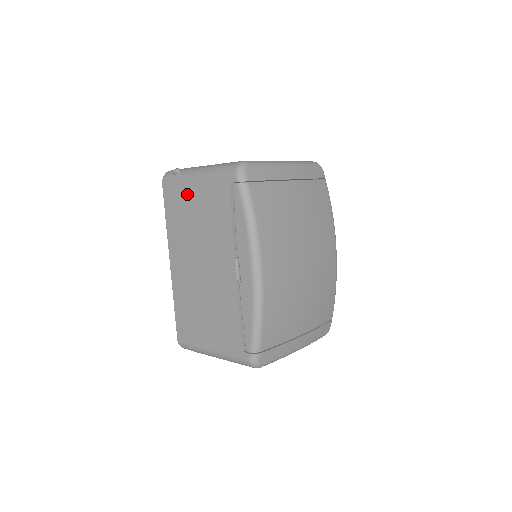
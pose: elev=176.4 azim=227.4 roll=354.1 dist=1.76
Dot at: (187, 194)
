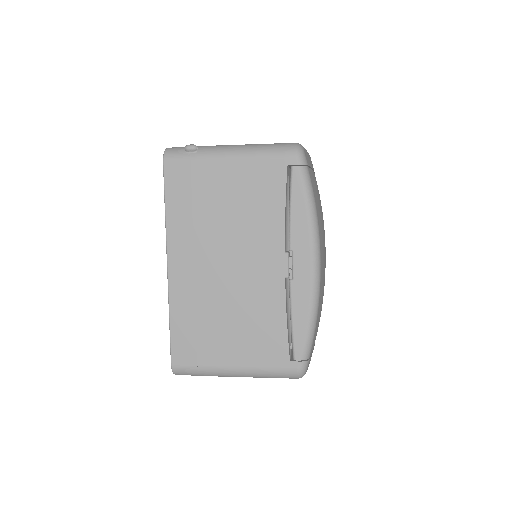
Dot at: (211, 176)
